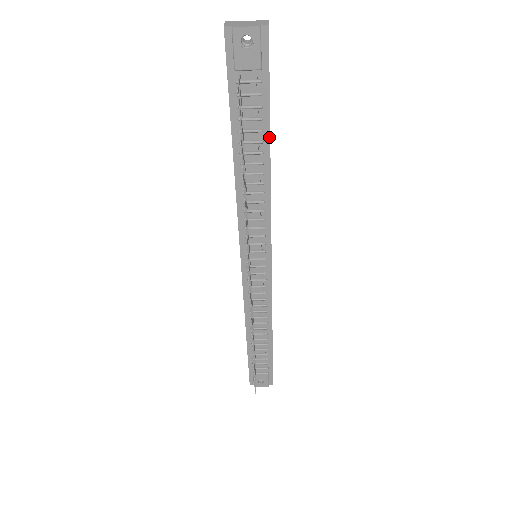
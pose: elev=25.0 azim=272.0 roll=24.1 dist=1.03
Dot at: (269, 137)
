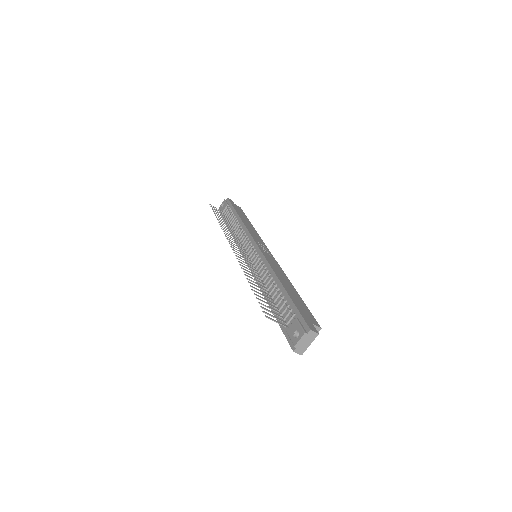
Dot at: (237, 213)
